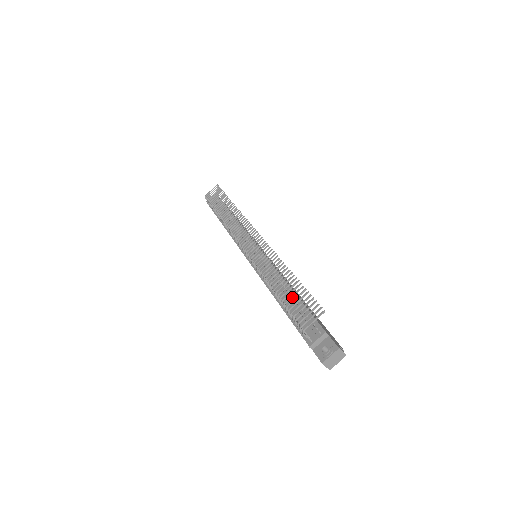
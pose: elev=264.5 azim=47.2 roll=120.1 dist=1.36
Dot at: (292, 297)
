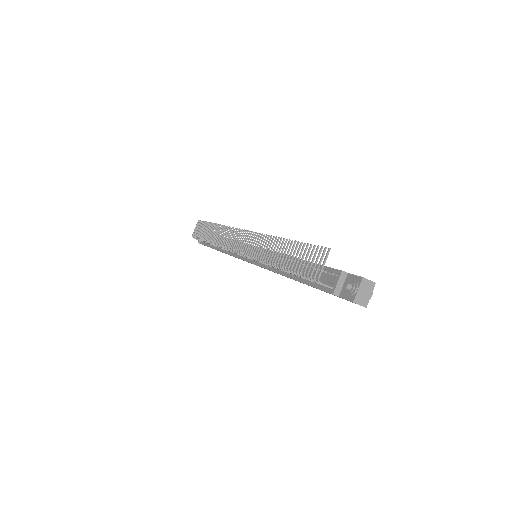
Dot at: (295, 259)
